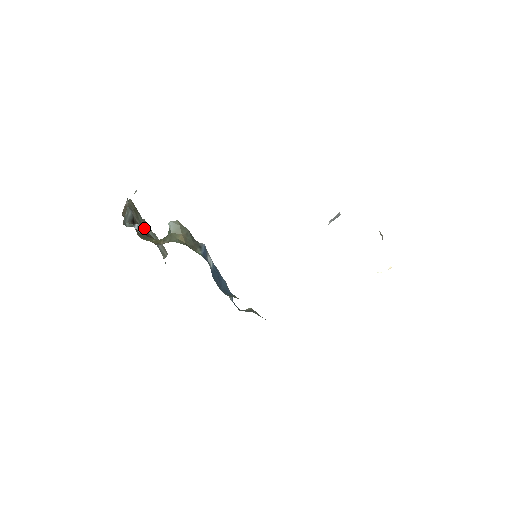
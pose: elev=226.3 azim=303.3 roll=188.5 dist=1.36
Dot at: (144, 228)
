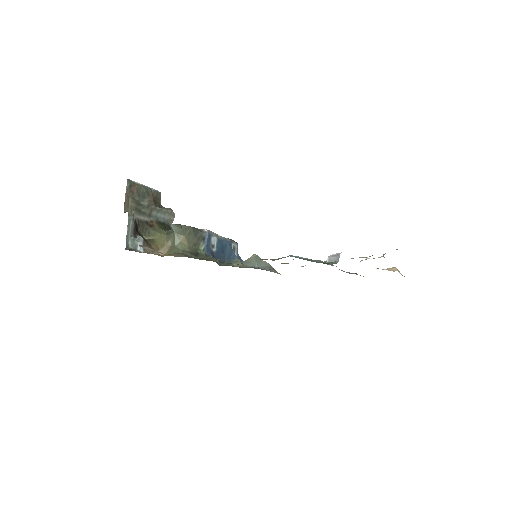
Dot at: (148, 214)
